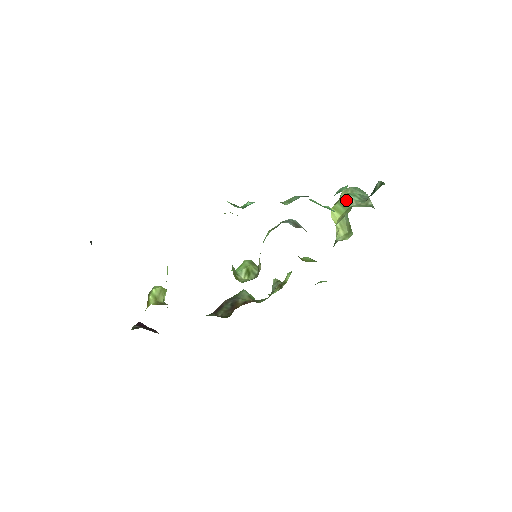
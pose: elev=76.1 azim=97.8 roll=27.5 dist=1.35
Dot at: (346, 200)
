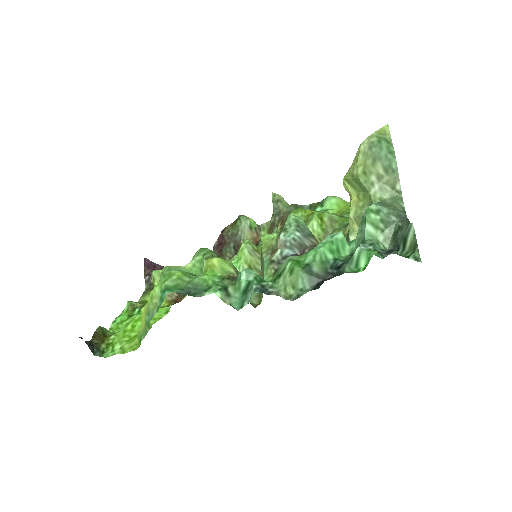
Dot at: (365, 180)
